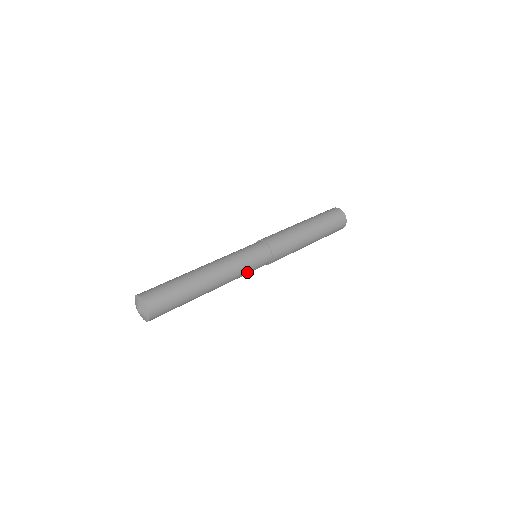
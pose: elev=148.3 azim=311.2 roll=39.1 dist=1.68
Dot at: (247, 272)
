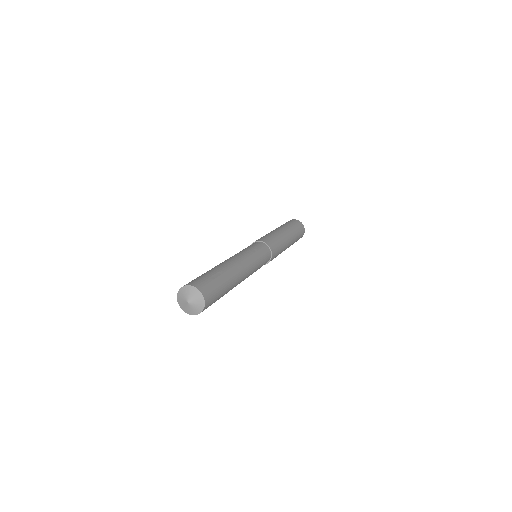
Dot at: occluded
